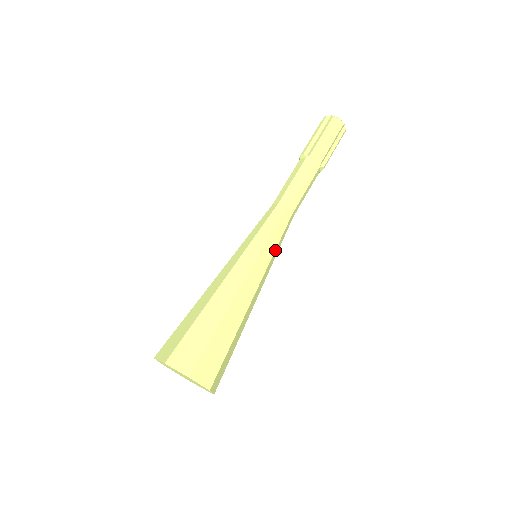
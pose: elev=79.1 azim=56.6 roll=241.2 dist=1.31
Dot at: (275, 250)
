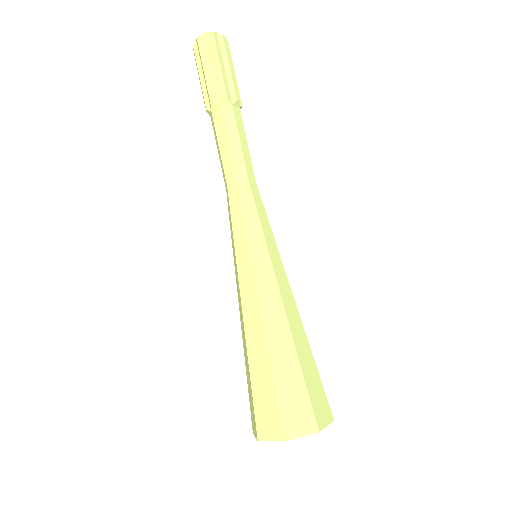
Dot at: (264, 236)
